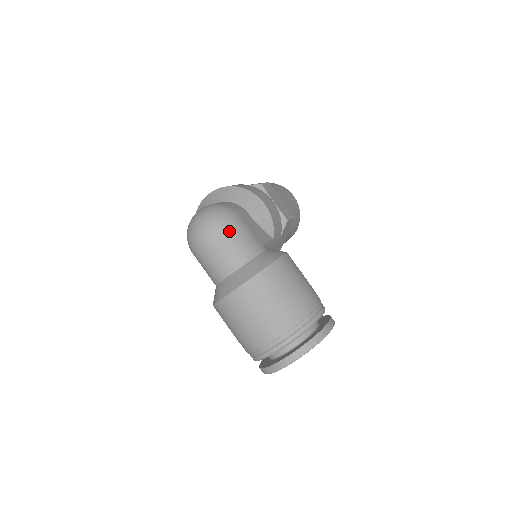
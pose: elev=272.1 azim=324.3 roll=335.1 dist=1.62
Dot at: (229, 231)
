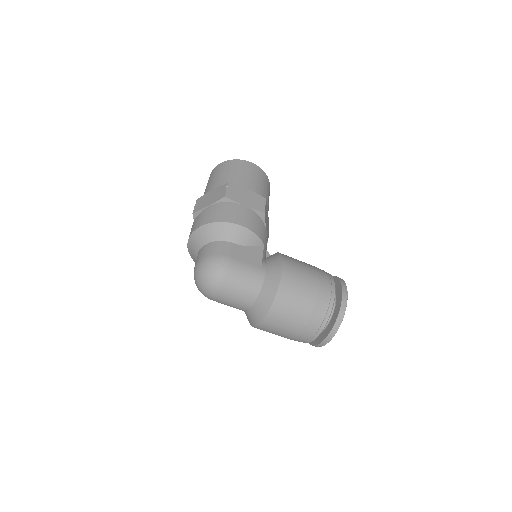
Dot at: (231, 280)
